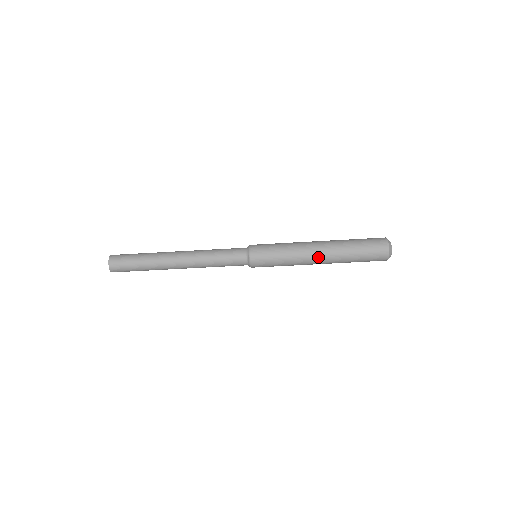
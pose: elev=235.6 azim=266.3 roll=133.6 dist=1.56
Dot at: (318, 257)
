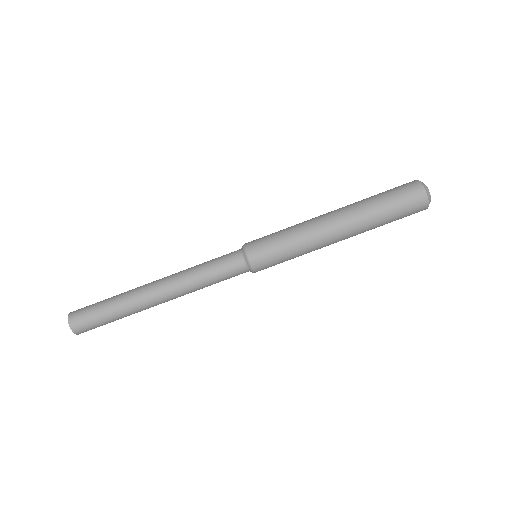
Dot at: (338, 238)
